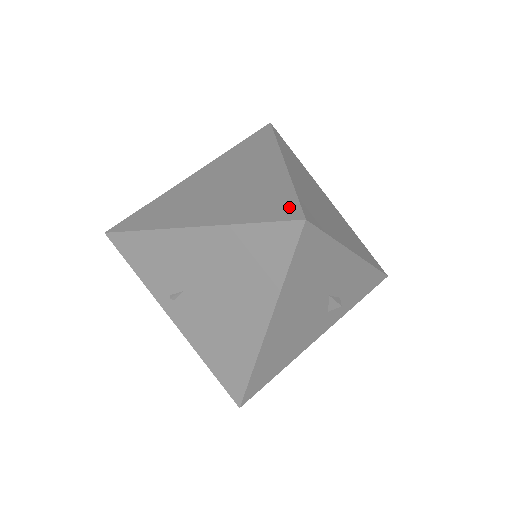
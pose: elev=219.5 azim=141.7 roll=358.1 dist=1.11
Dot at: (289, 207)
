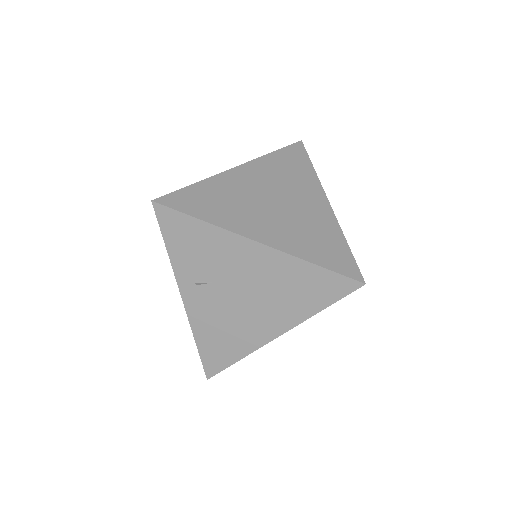
Dot at: (349, 263)
